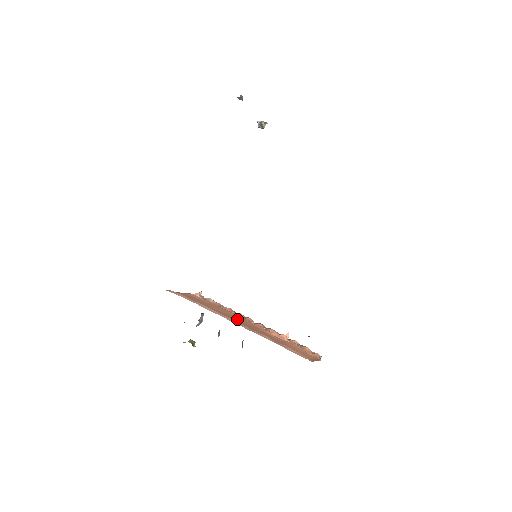
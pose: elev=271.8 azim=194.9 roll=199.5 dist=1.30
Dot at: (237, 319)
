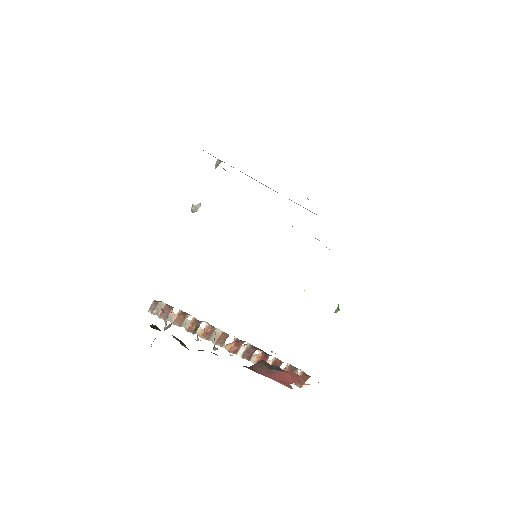
Dot at: occluded
